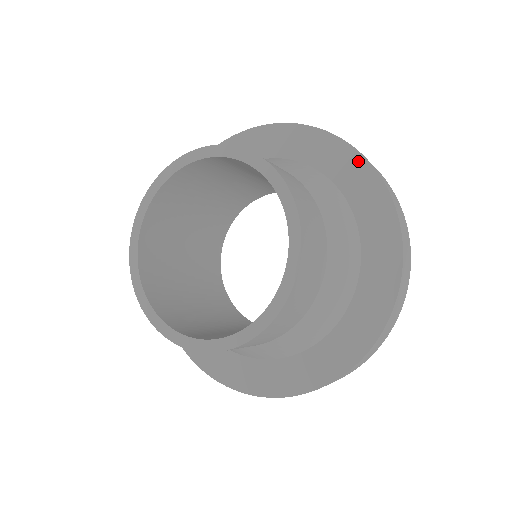
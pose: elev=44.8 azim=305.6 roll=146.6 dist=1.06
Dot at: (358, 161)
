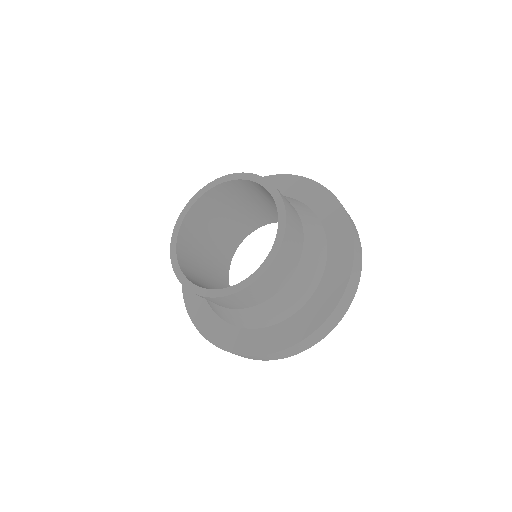
Dot at: (299, 180)
